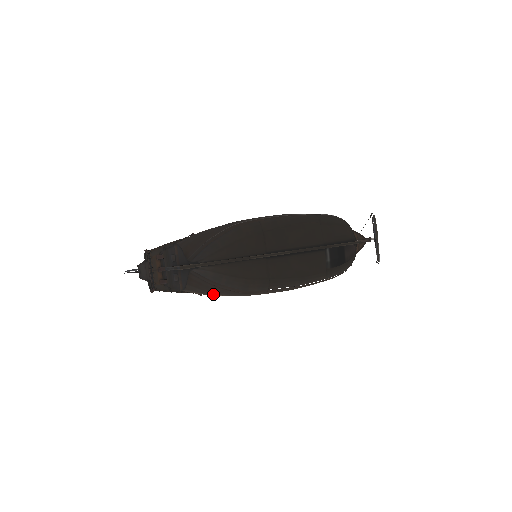
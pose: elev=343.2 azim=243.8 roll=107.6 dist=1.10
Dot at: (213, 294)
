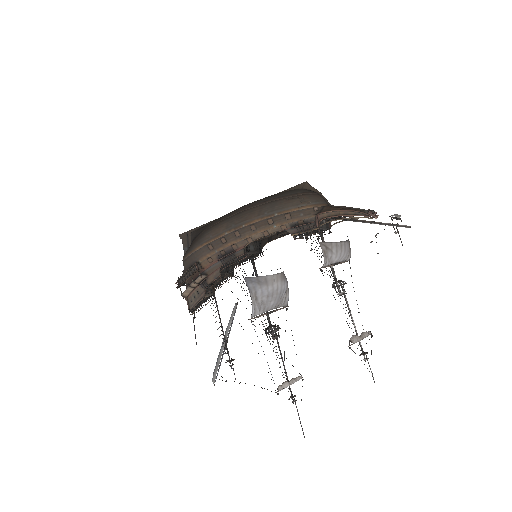
Dot at: (194, 247)
